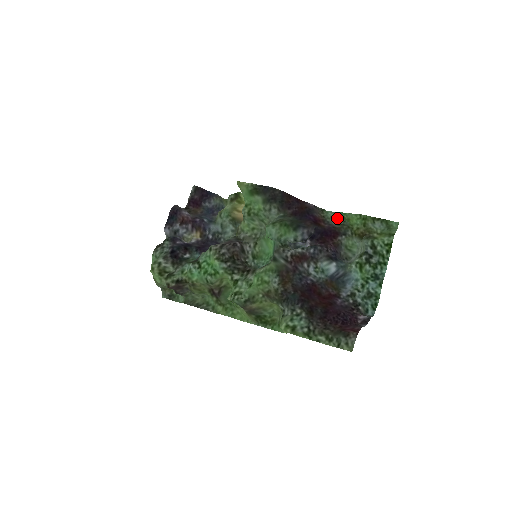
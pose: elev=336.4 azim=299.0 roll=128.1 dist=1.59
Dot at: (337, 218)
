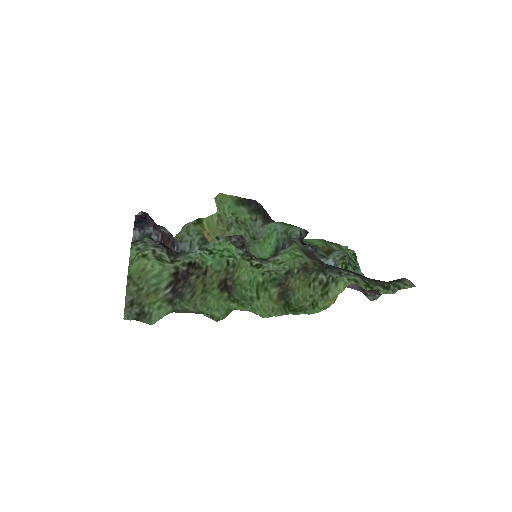
Dot at: occluded
